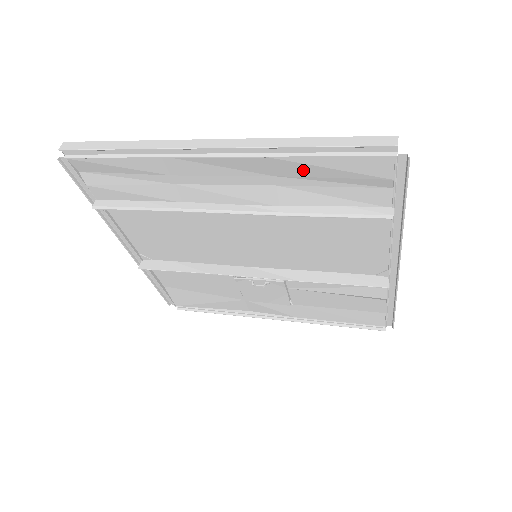
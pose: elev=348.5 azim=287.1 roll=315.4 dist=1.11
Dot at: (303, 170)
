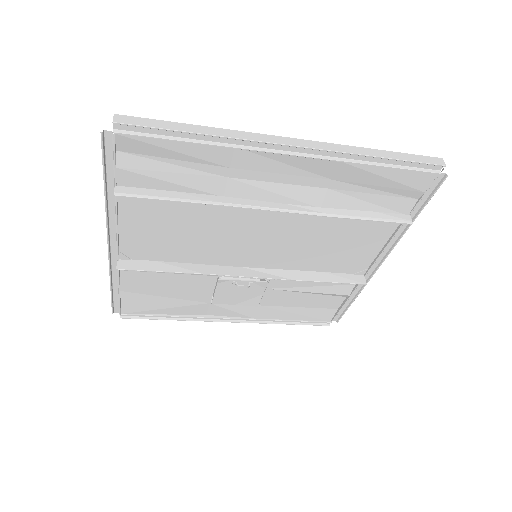
Dot at: (362, 177)
